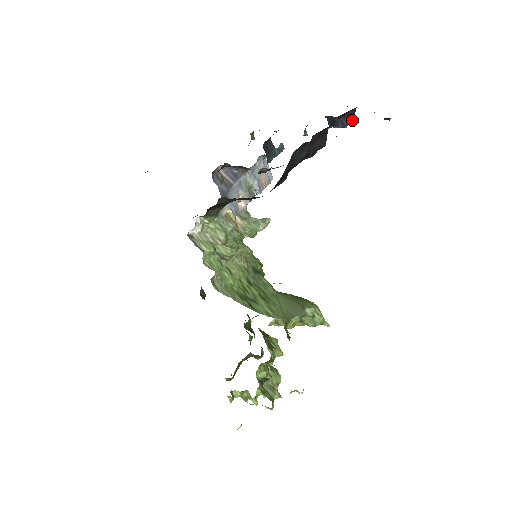
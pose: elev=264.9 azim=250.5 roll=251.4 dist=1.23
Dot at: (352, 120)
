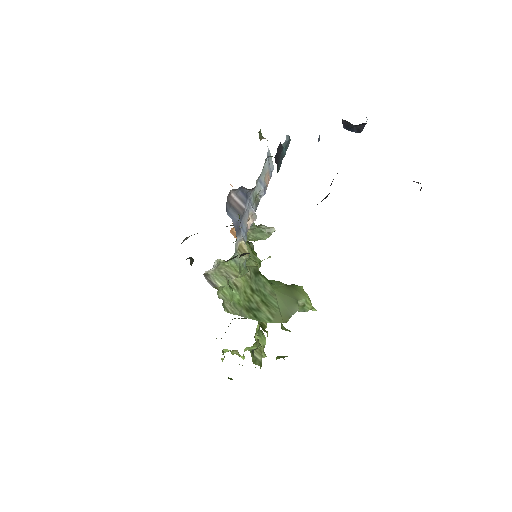
Dot at: (367, 119)
